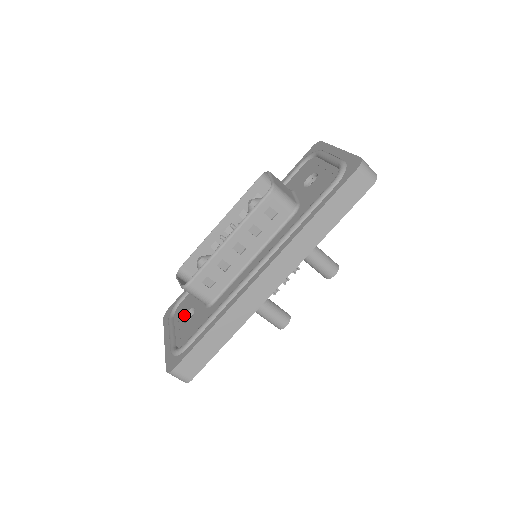
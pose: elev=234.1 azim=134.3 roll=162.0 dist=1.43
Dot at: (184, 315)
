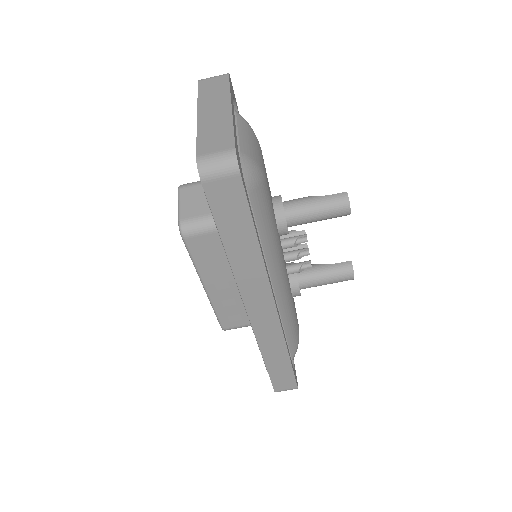
Dot at: occluded
